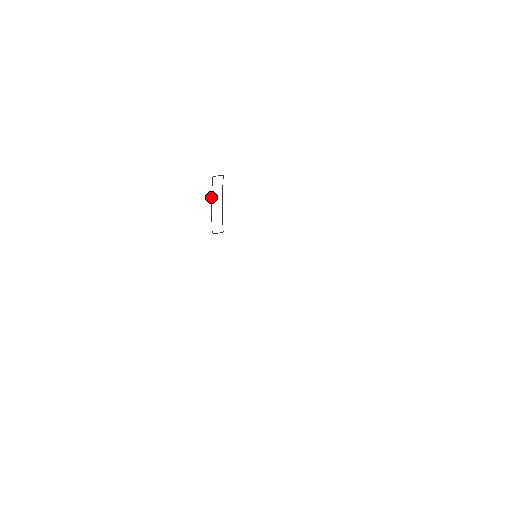
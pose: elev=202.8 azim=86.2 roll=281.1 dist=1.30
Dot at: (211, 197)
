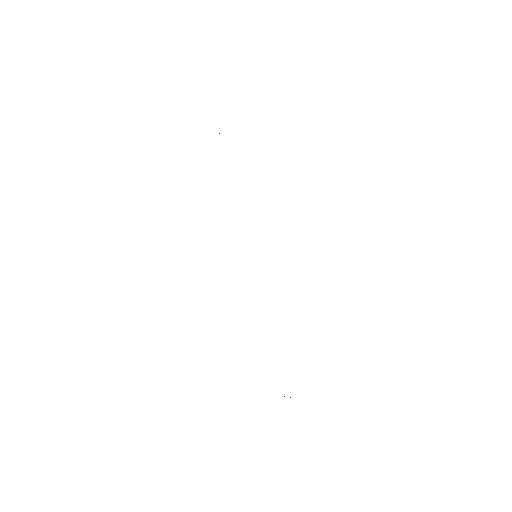
Dot at: occluded
